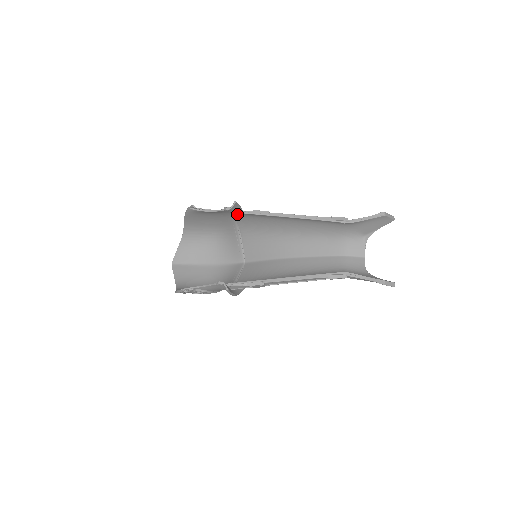
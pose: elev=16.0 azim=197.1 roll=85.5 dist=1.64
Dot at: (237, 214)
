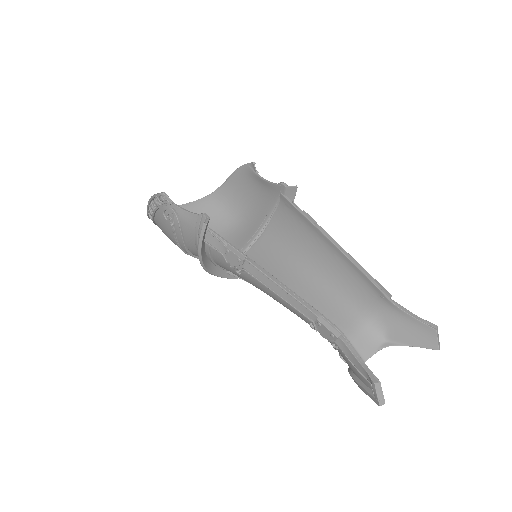
Dot at: (283, 204)
